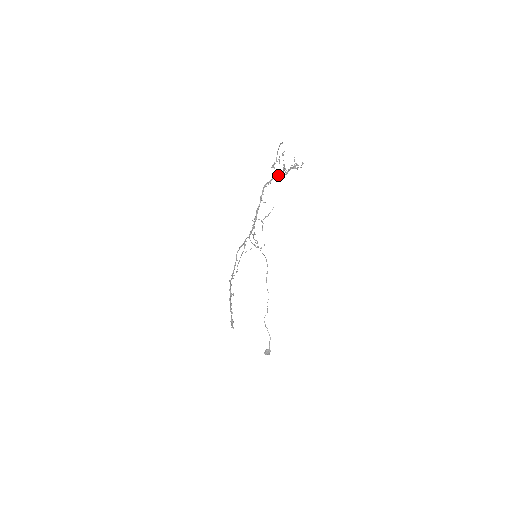
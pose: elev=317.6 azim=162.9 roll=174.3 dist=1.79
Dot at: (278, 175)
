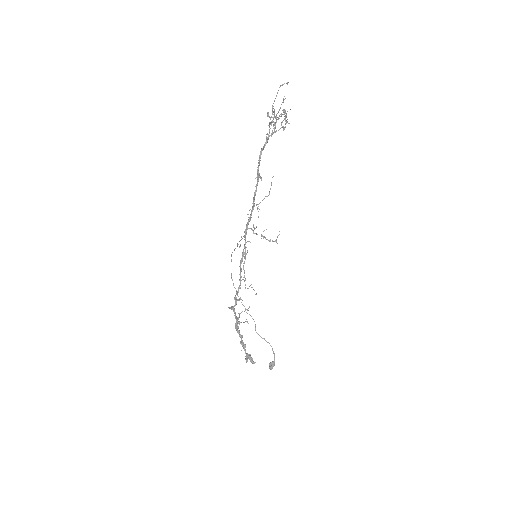
Dot at: (271, 133)
